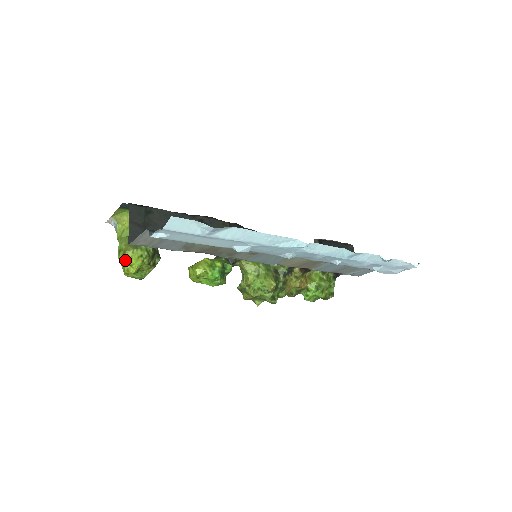
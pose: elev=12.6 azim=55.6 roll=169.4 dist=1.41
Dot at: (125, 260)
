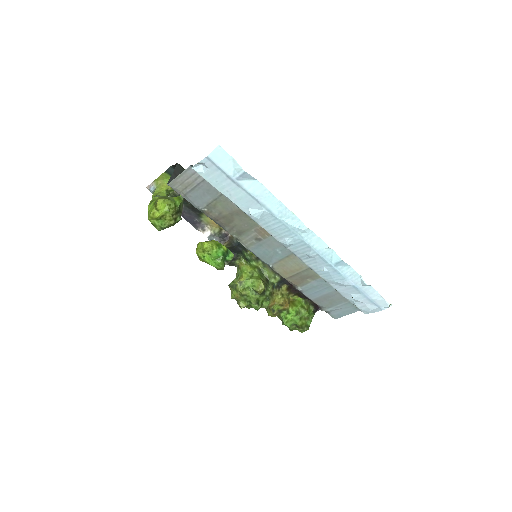
Dot at: (155, 205)
